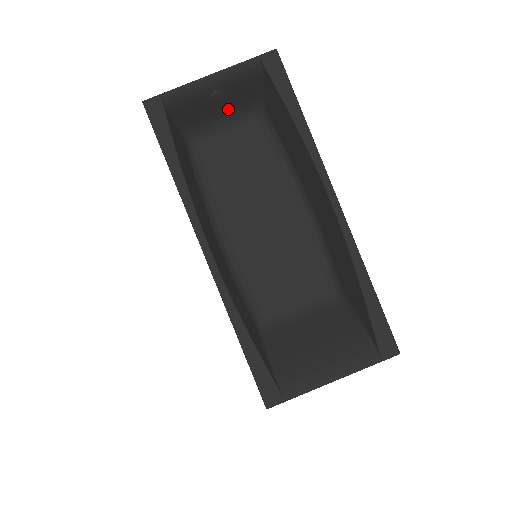
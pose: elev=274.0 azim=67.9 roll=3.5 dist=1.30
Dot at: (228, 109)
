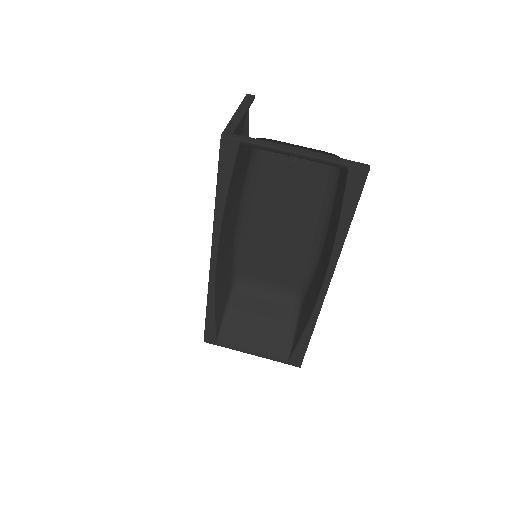
Dot at: occluded
